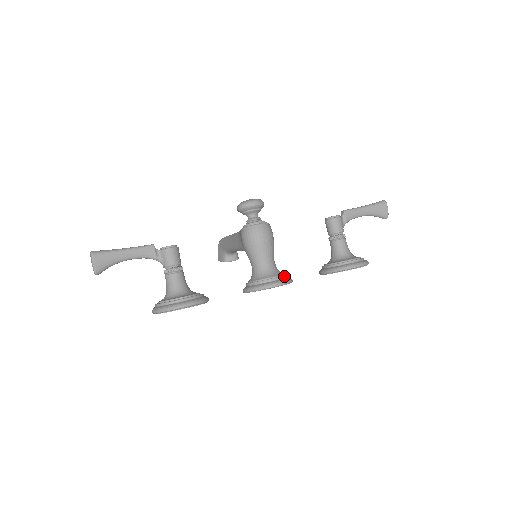
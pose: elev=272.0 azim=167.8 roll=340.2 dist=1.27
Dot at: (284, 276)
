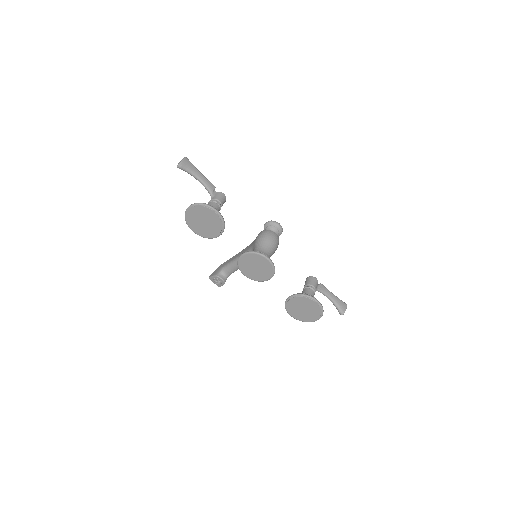
Dot at: occluded
